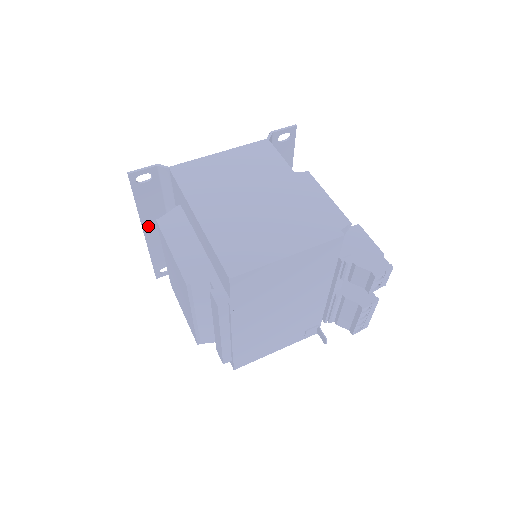
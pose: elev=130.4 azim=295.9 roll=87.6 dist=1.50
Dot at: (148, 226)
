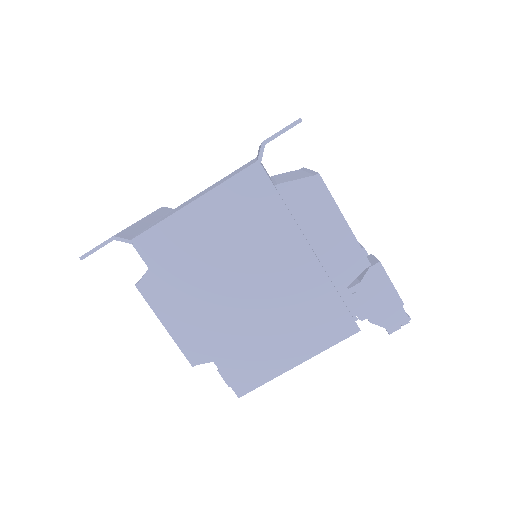
Dot at: occluded
